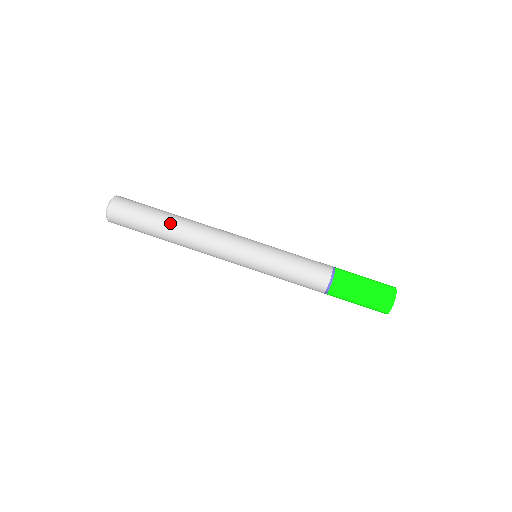
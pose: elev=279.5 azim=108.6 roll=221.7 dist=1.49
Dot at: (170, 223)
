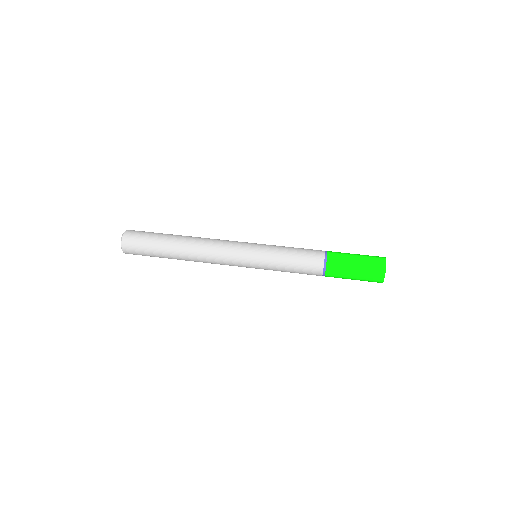
Dot at: (176, 241)
